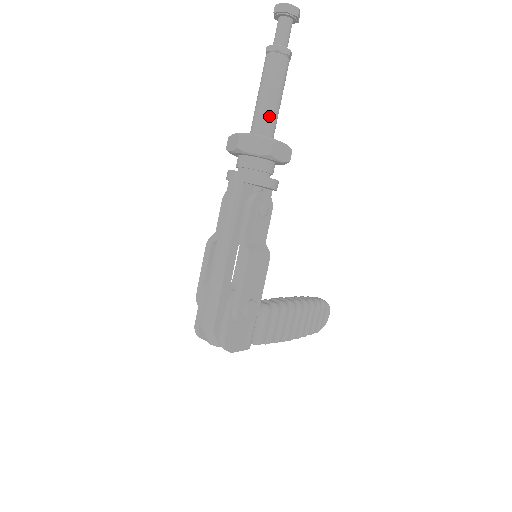
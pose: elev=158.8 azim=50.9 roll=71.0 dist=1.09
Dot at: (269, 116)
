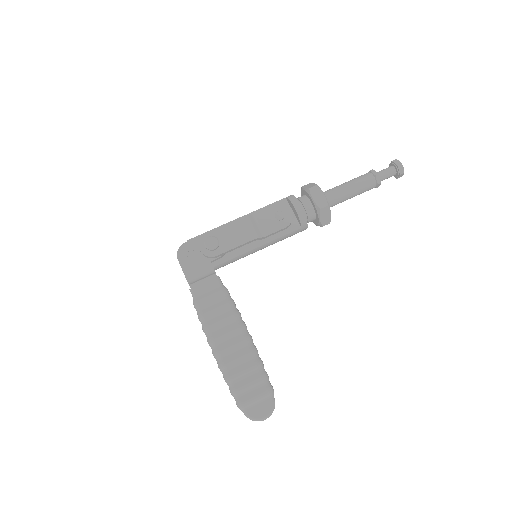
Dot at: (335, 189)
